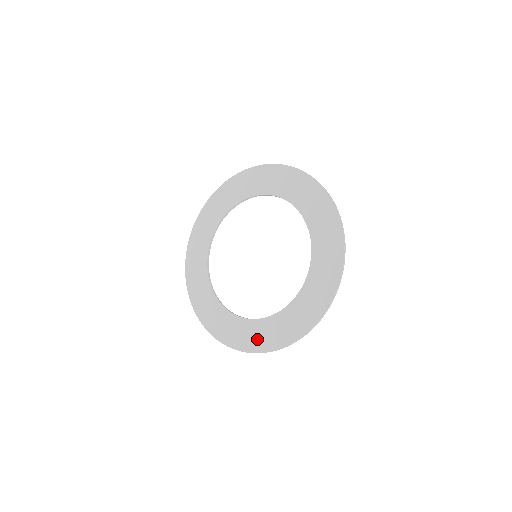
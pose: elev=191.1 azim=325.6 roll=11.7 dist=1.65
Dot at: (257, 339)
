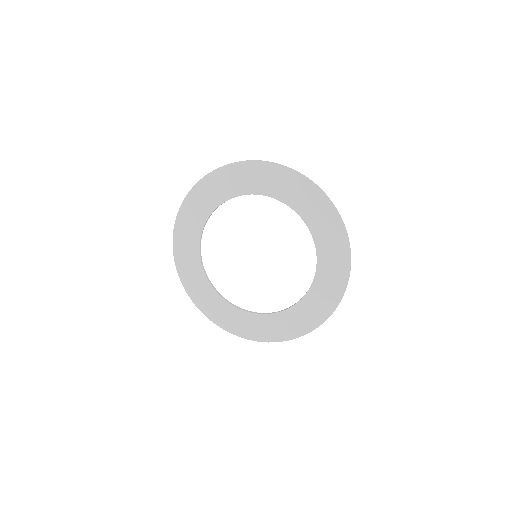
Dot at: (257, 330)
